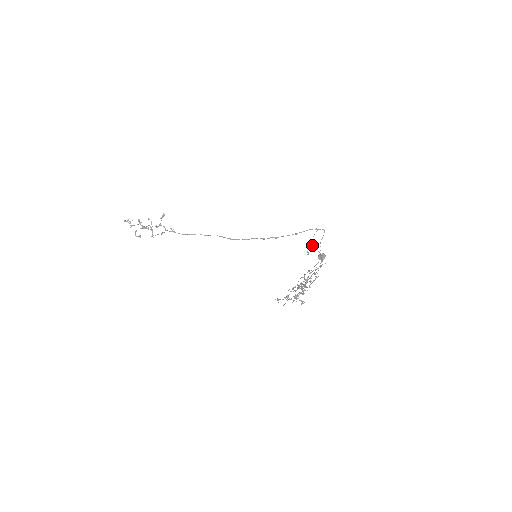
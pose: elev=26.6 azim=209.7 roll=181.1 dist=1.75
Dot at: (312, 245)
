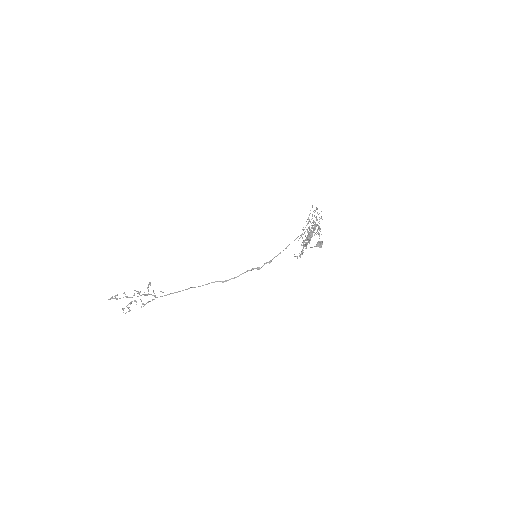
Dot at: (305, 242)
